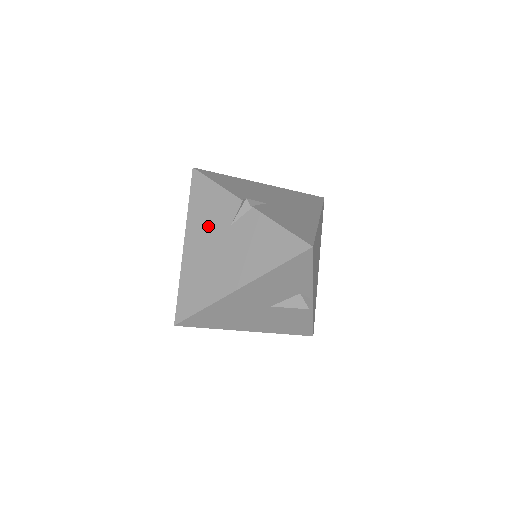
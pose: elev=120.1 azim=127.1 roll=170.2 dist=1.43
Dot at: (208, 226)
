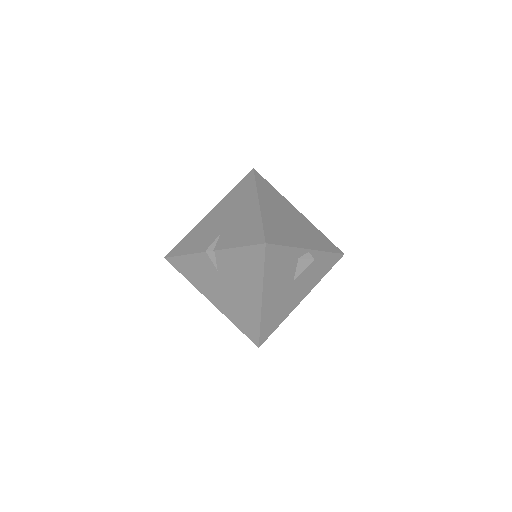
Dot at: (209, 282)
